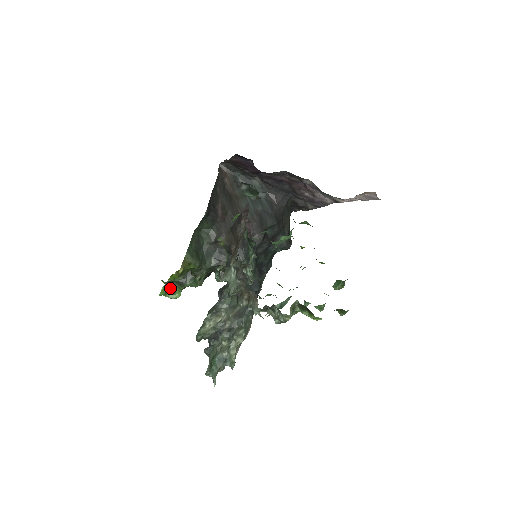
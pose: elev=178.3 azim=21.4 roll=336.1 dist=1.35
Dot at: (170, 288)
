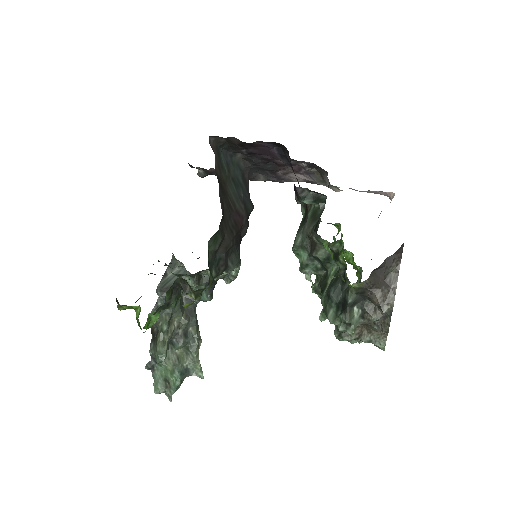
Dot at: occluded
